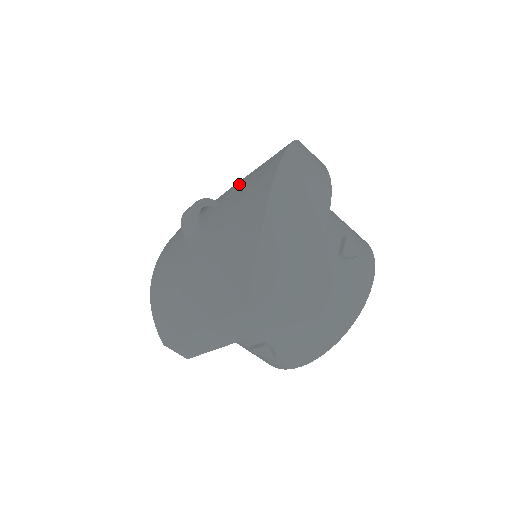
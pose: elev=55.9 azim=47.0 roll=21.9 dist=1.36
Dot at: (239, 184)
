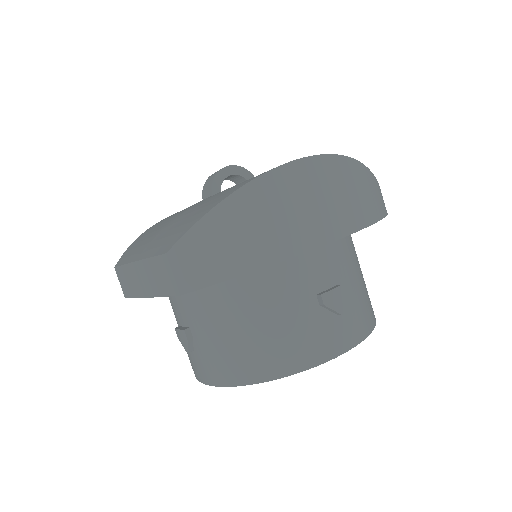
Dot at: occluded
